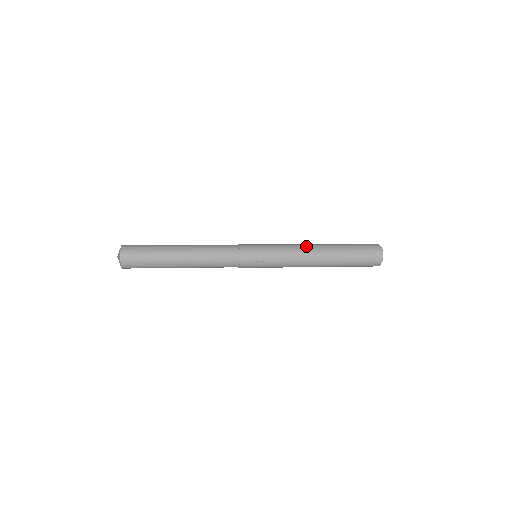
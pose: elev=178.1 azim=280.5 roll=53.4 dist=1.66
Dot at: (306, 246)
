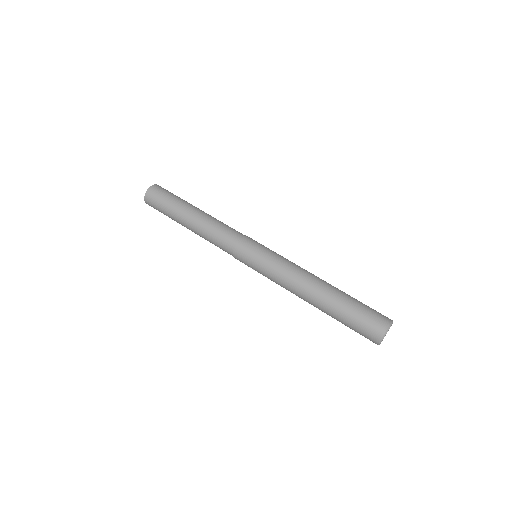
Dot at: (299, 282)
